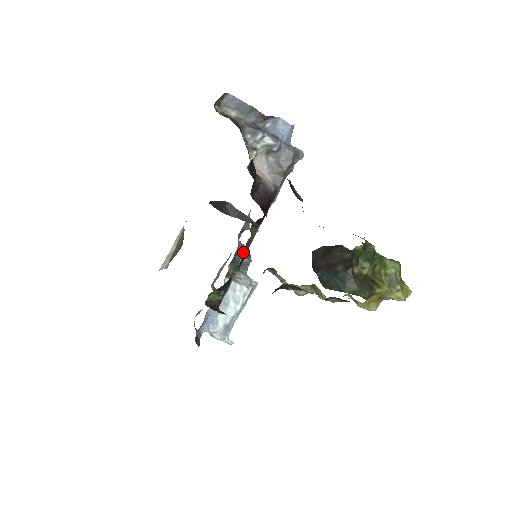
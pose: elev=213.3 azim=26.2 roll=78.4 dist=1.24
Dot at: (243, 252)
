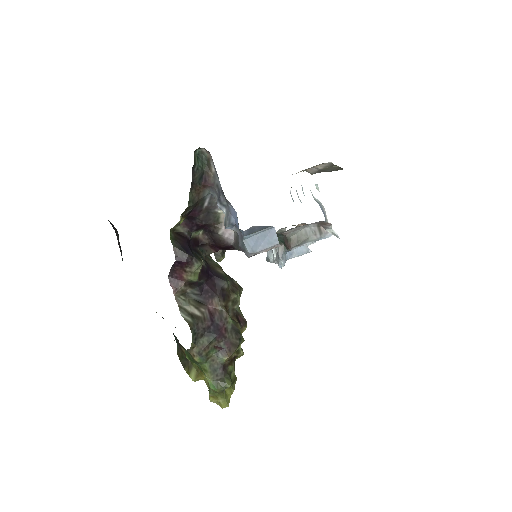
Dot at: (291, 239)
